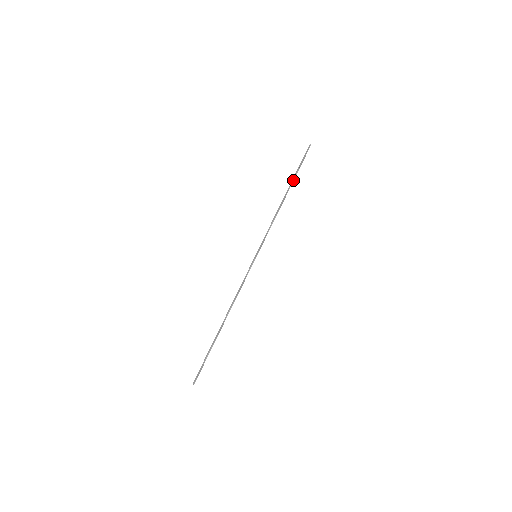
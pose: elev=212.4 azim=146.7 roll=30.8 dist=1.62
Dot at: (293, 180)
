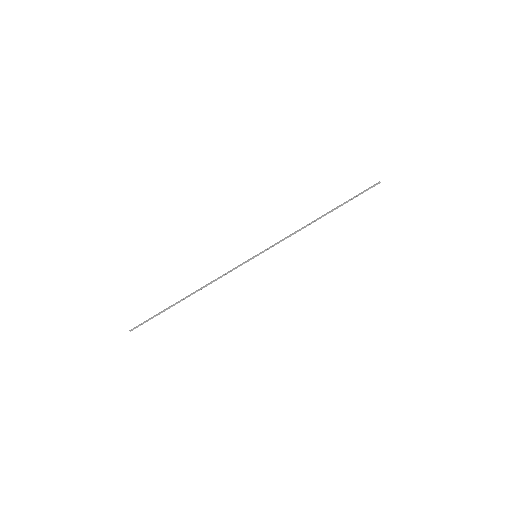
Dot at: (338, 207)
